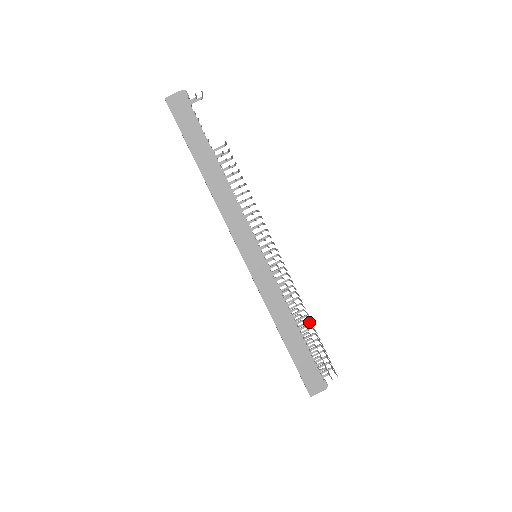
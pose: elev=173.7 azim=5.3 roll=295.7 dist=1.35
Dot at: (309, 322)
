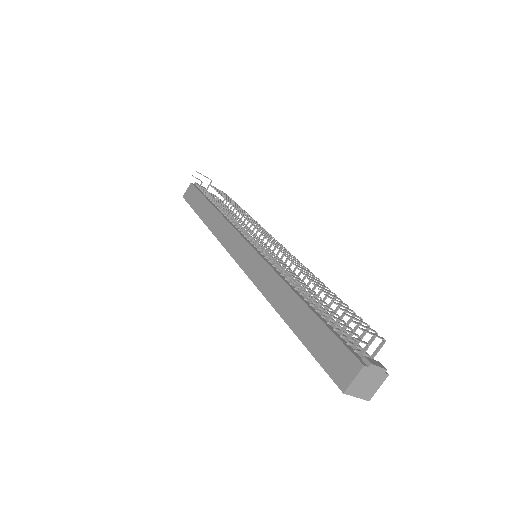
Dot at: (329, 290)
